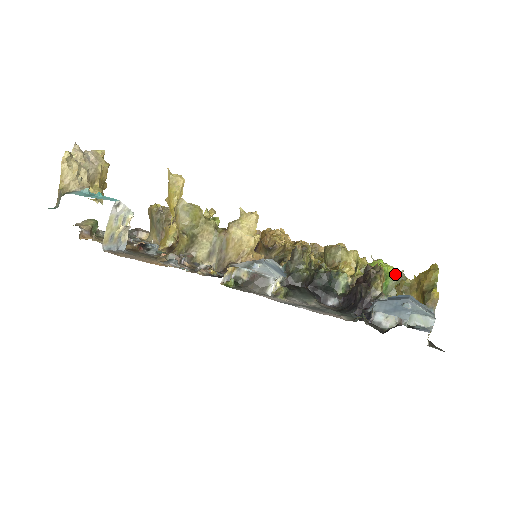
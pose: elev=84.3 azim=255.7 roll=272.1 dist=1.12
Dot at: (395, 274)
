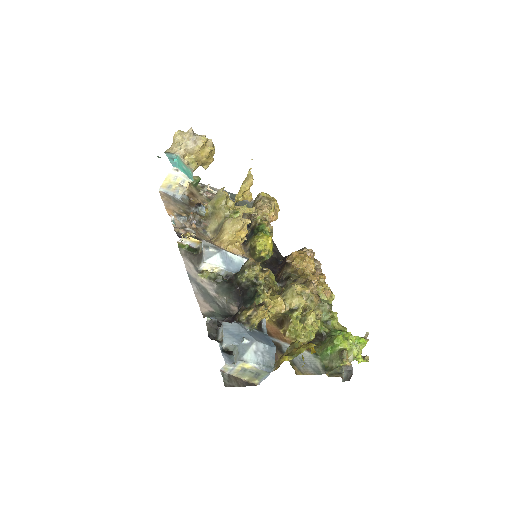
Dot at: (341, 350)
